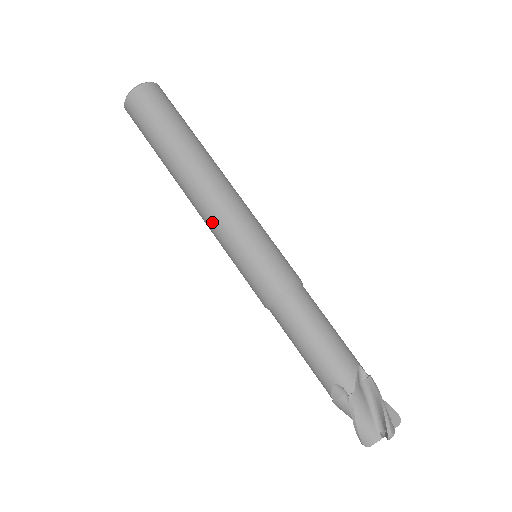
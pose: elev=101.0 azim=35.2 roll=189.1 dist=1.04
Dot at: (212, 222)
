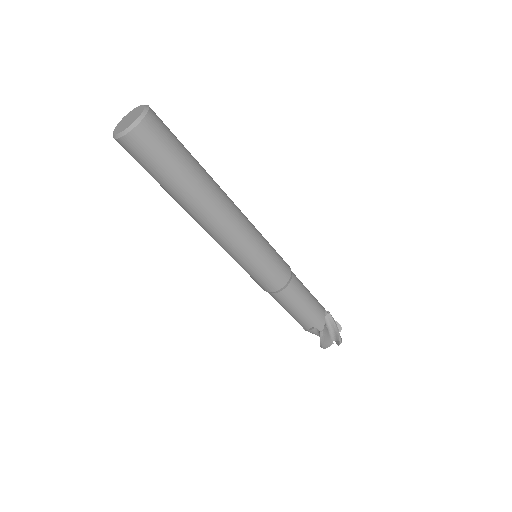
Dot at: occluded
